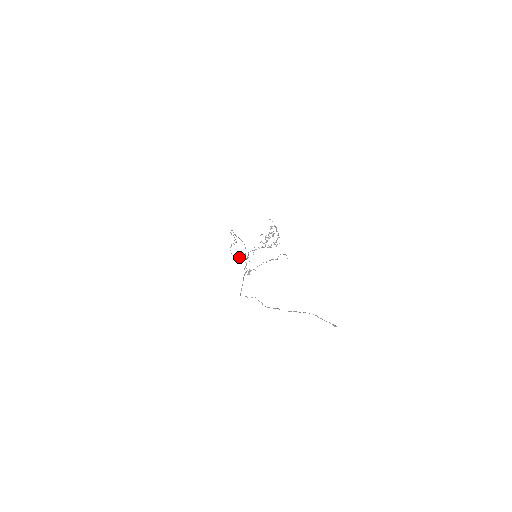
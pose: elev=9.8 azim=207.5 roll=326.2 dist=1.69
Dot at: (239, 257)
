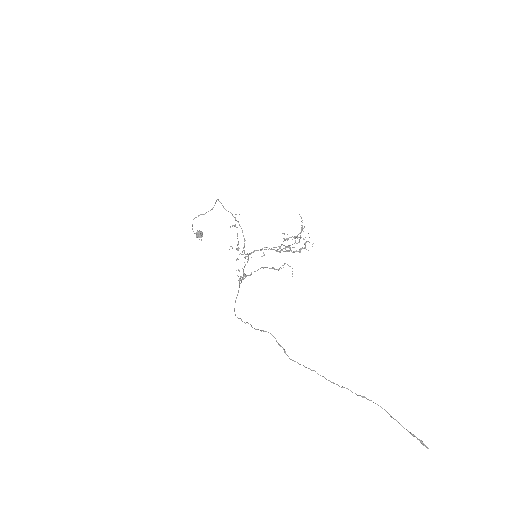
Dot at: (197, 232)
